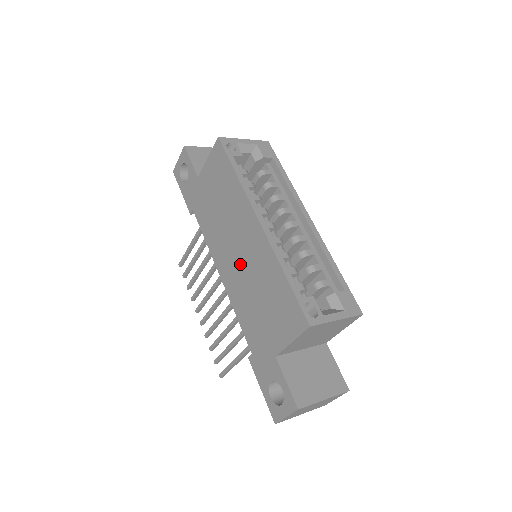
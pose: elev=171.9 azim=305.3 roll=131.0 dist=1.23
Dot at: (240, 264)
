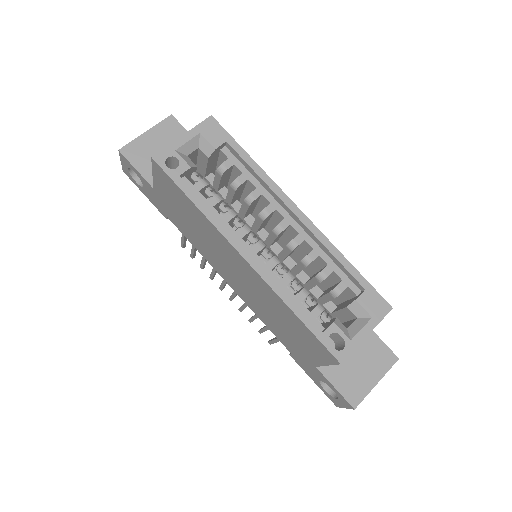
Dot at: (243, 285)
